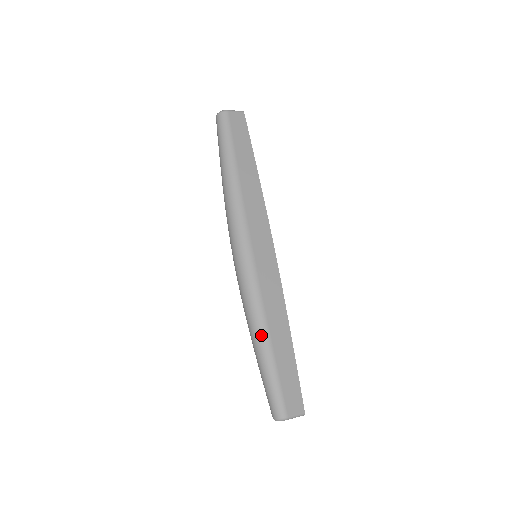
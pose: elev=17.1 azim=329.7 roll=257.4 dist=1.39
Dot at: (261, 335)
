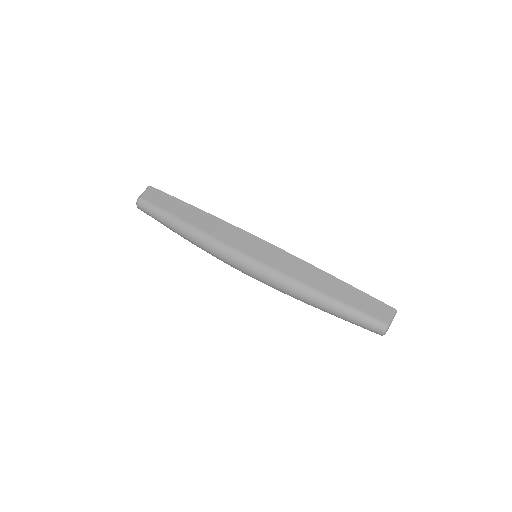
Dot at: (313, 296)
